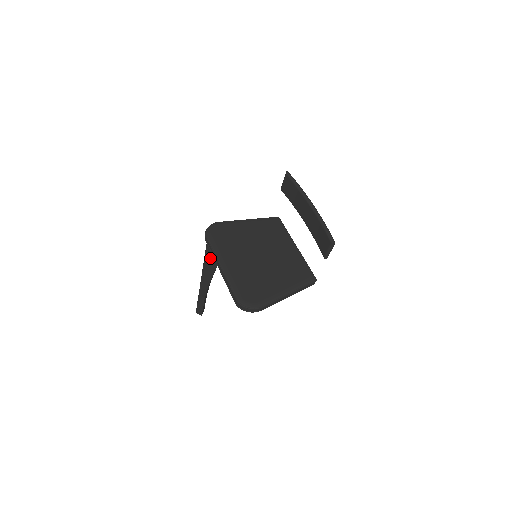
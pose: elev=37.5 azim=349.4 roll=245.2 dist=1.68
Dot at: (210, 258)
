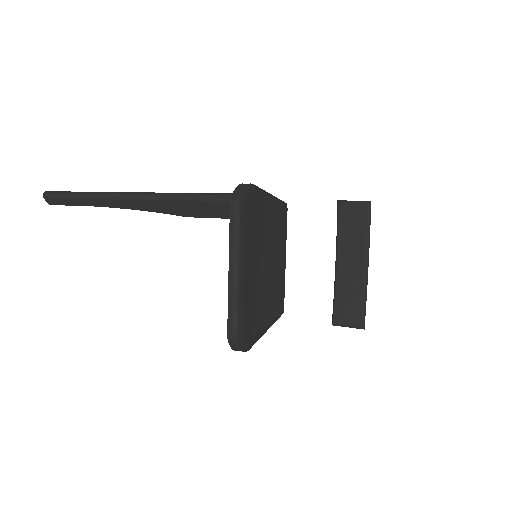
Dot at: (190, 206)
